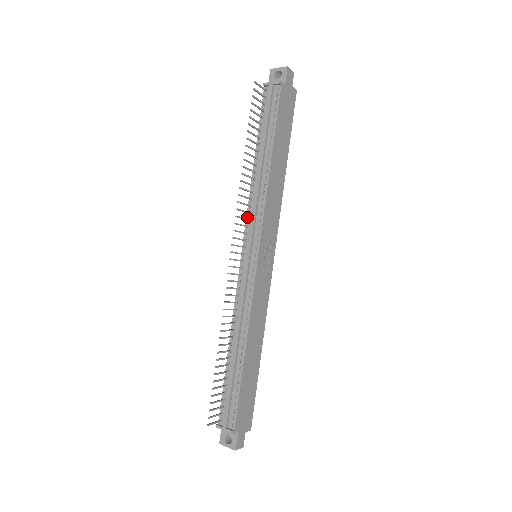
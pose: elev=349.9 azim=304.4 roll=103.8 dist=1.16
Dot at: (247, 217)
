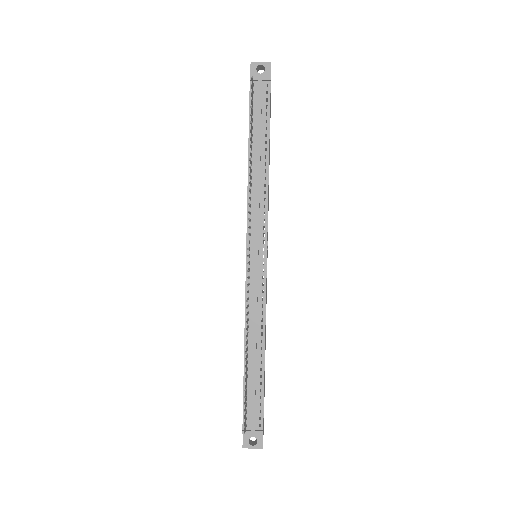
Dot at: occluded
